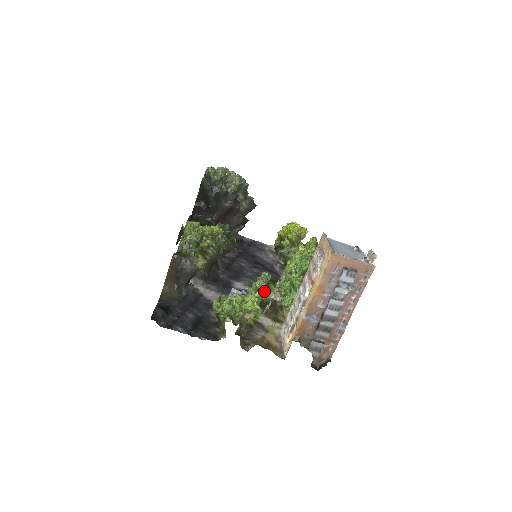
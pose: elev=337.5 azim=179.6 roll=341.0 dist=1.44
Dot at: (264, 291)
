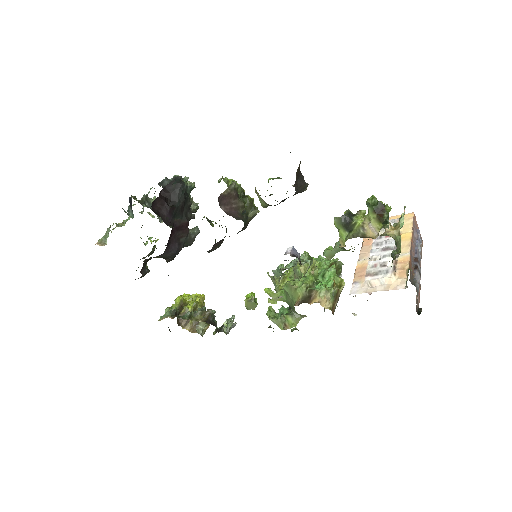
Dot at: occluded
